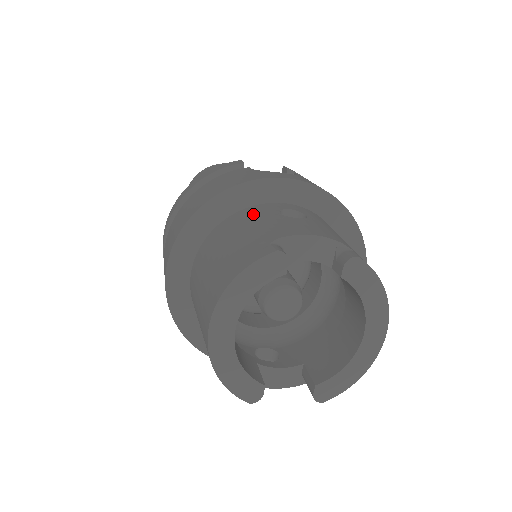
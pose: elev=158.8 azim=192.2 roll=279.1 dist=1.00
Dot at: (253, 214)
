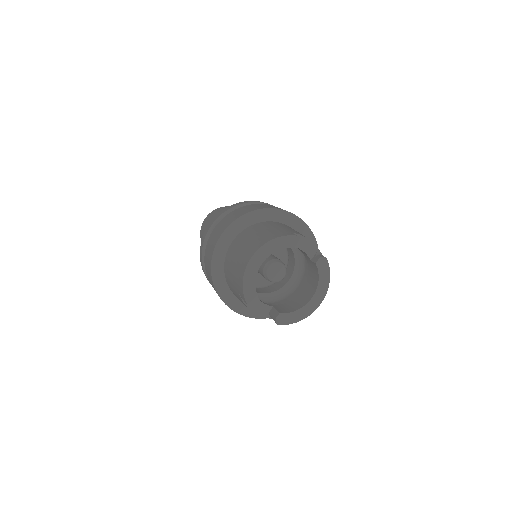
Dot at: (281, 224)
